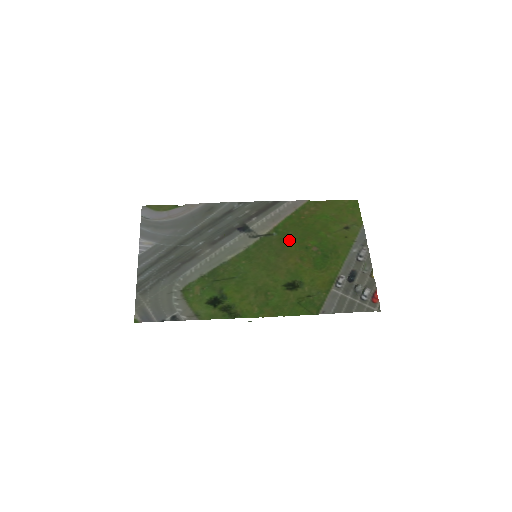
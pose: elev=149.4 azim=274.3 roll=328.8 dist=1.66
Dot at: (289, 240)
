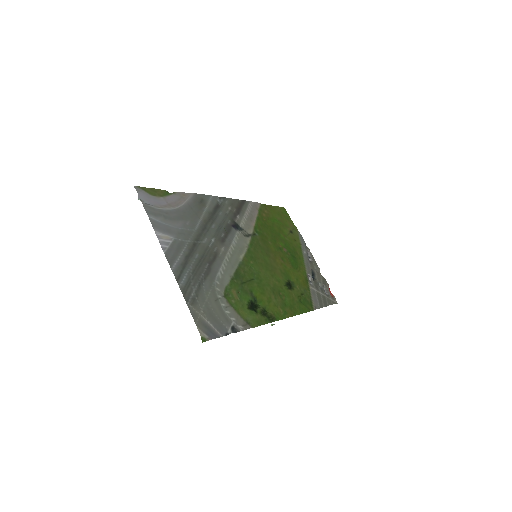
Dot at: (267, 241)
